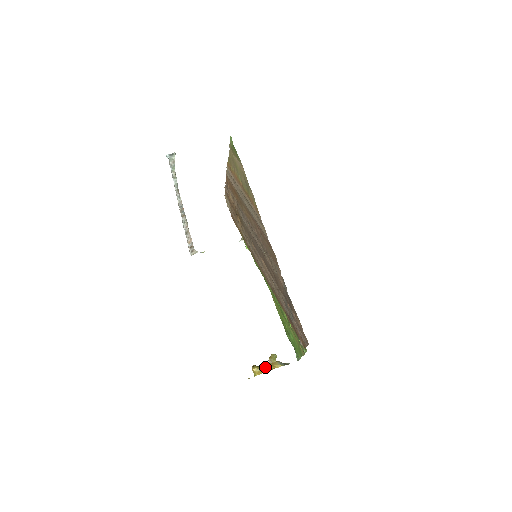
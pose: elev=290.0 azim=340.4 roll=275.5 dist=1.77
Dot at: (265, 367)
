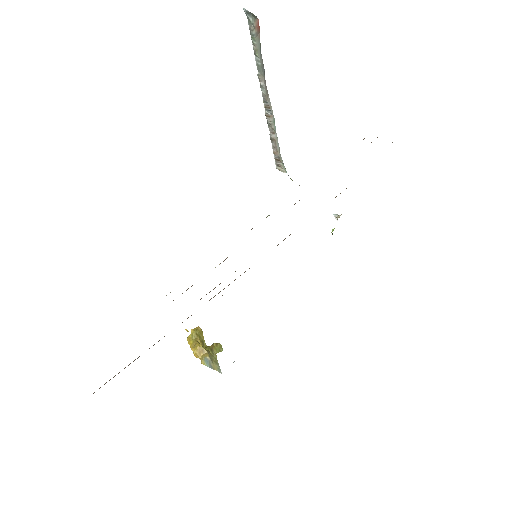
Dot at: (196, 343)
